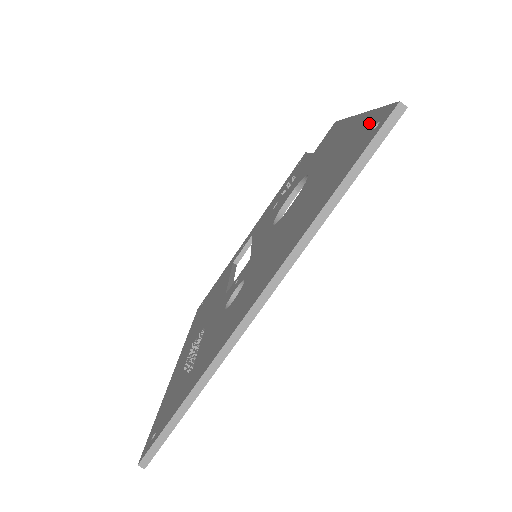
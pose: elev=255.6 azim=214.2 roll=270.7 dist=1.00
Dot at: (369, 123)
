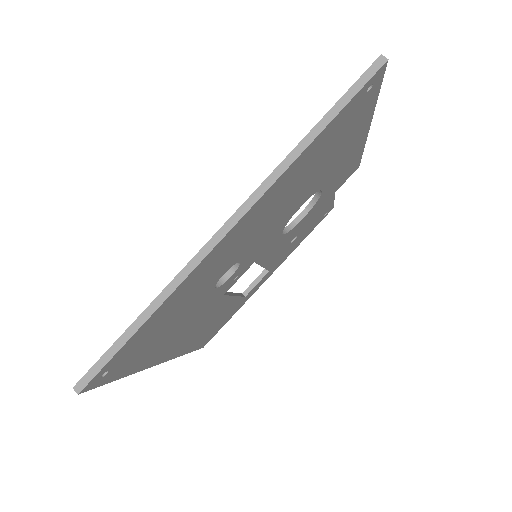
Dot at: occluded
